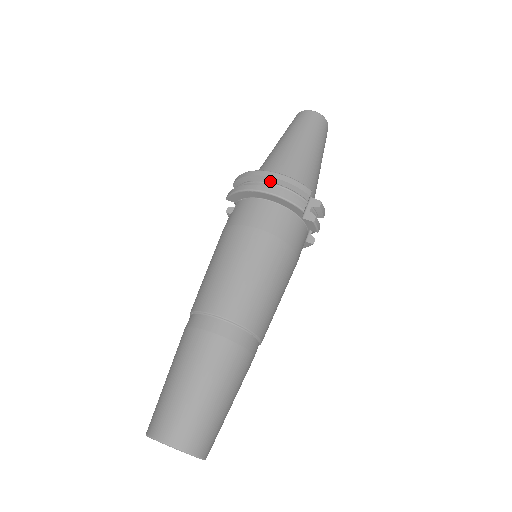
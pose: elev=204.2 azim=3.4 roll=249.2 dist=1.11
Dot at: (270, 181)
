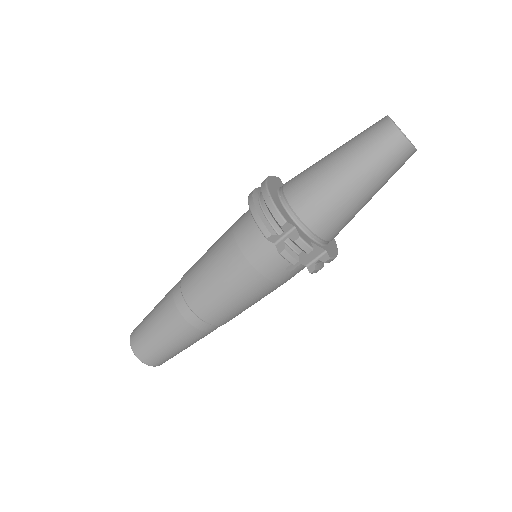
Dot at: occluded
